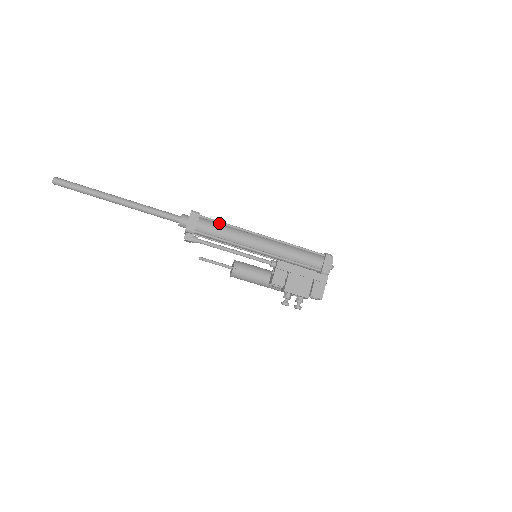
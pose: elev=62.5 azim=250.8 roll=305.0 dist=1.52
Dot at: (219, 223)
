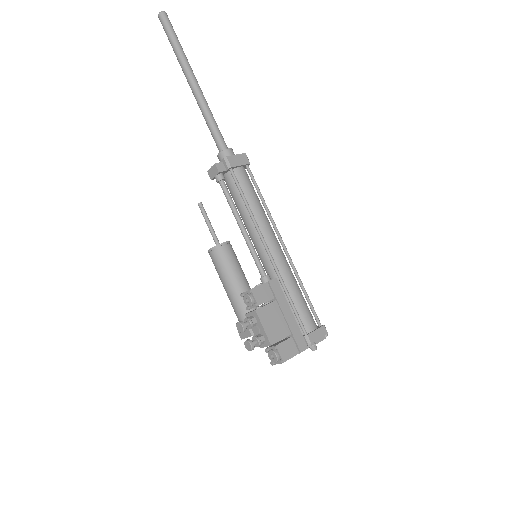
Dot at: (257, 189)
